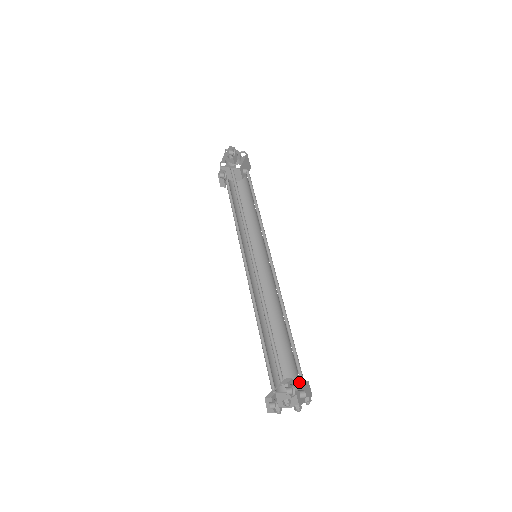
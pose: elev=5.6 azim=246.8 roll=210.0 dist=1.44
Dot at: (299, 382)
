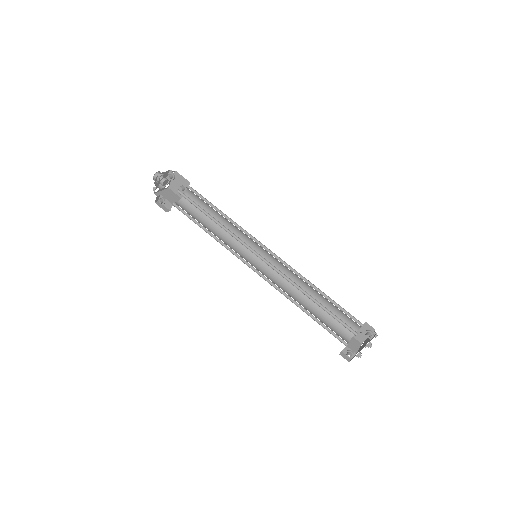
Dot at: occluded
